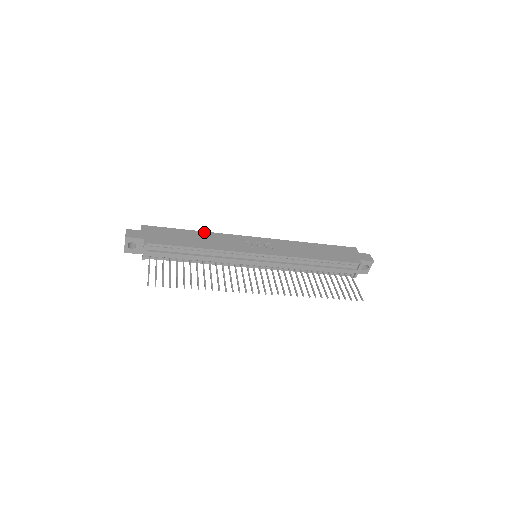
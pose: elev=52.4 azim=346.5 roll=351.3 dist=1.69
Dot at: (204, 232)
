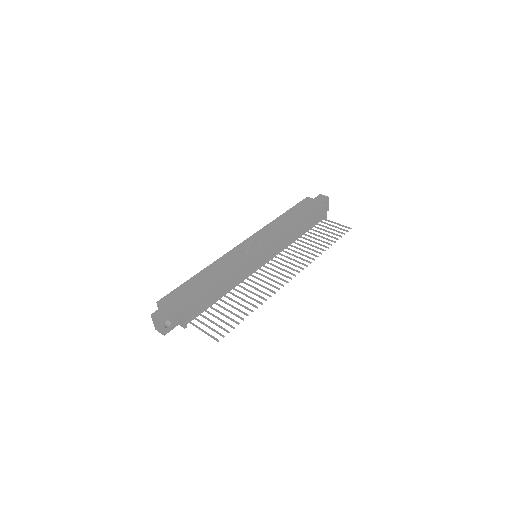
Dot at: (206, 268)
